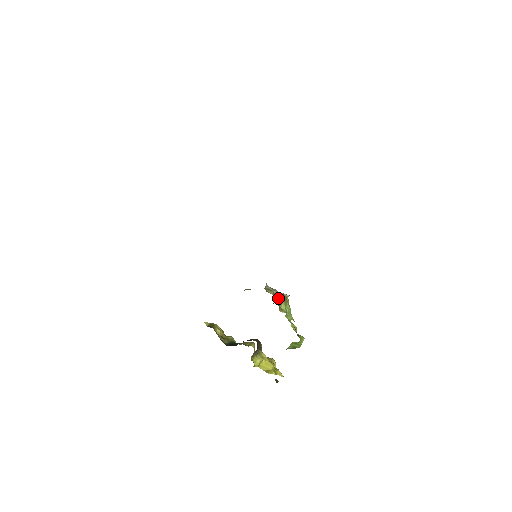
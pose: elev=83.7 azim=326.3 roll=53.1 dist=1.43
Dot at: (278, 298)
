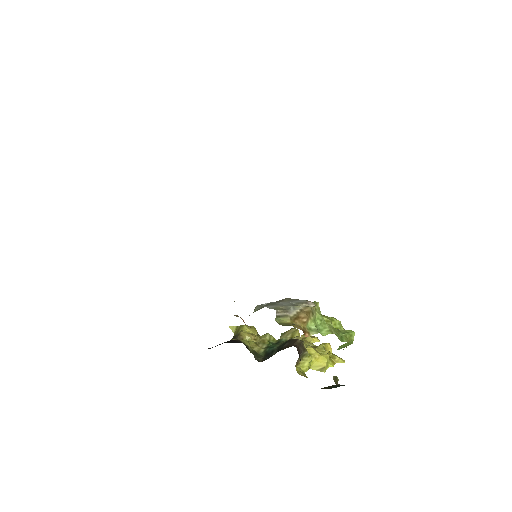
Dot at: (300, 318)
